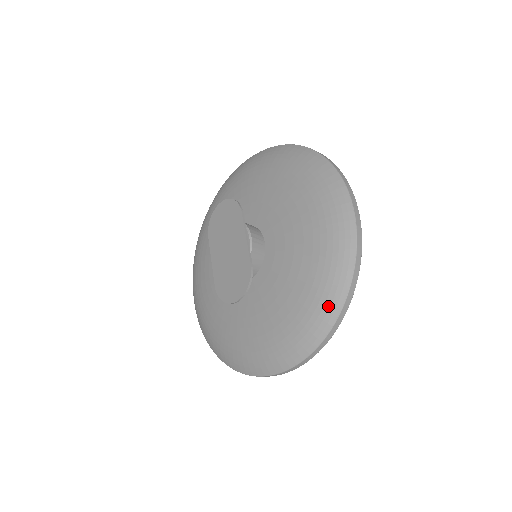
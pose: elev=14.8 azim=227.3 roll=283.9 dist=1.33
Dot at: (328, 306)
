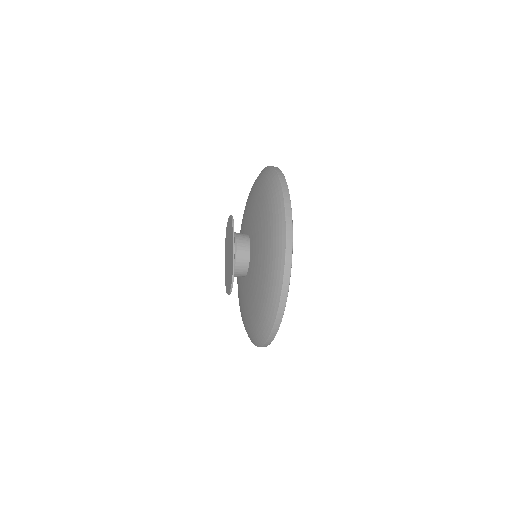
Dot at: (272, 300)
